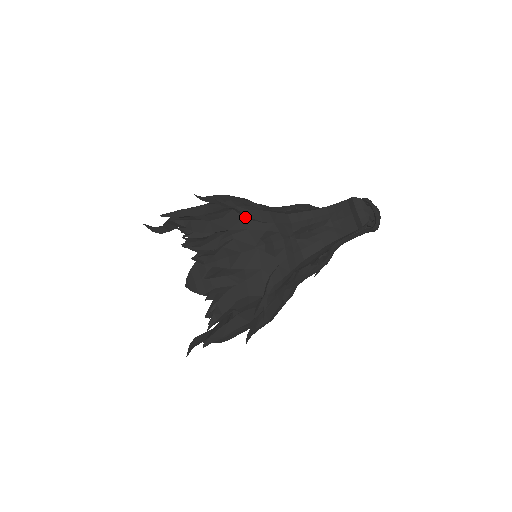
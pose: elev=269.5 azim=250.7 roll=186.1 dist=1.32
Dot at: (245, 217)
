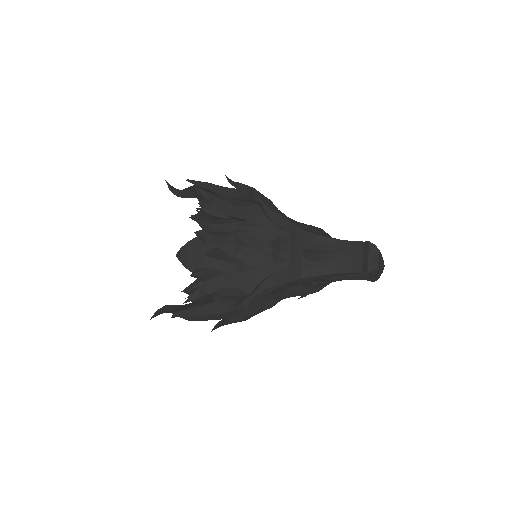
Dot at: (266, 216)
